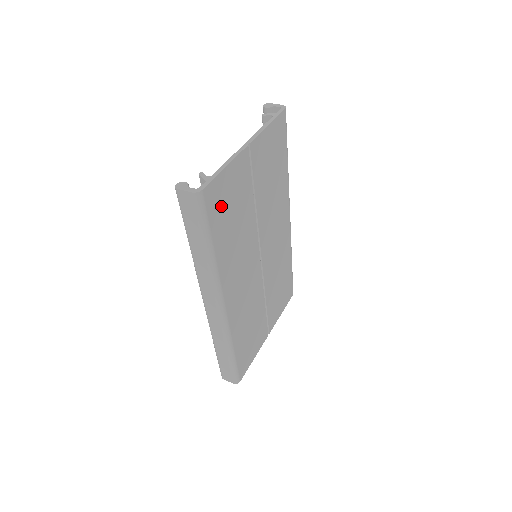
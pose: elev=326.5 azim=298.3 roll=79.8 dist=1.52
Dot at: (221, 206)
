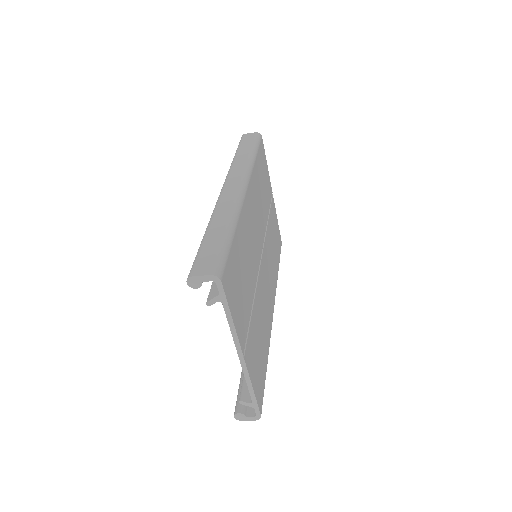
Dot at: (262, 163)
